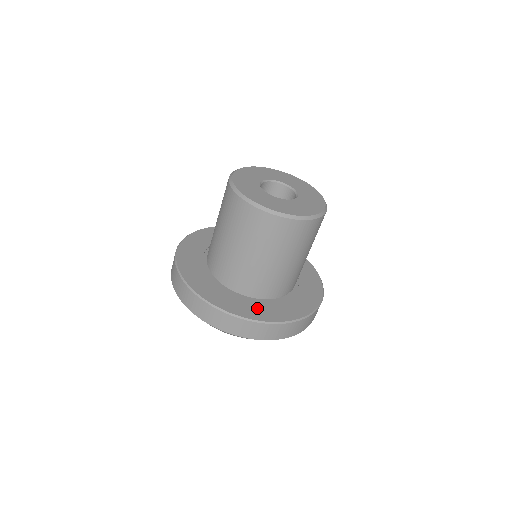
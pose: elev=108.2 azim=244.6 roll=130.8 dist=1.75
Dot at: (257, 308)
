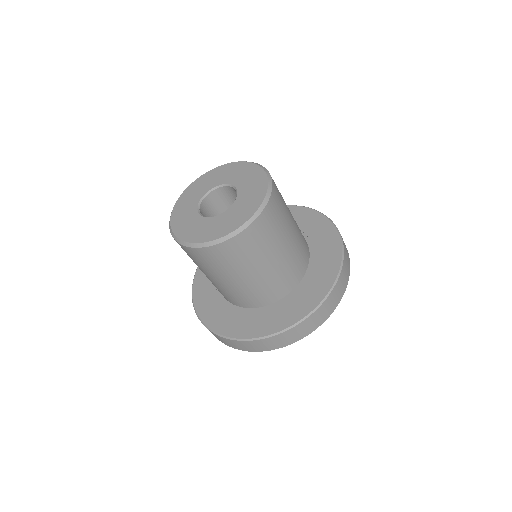
Dot at: (306, 295)
